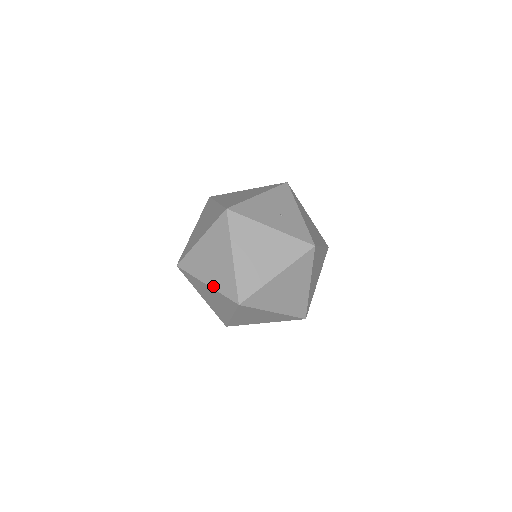
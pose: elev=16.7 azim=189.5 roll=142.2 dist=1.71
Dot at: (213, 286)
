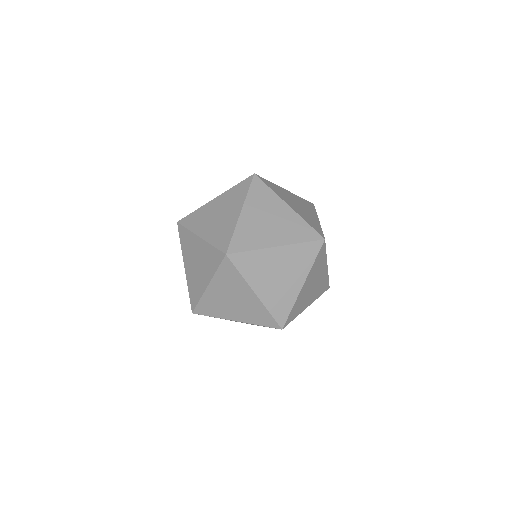
Dot at: (287, 242)
